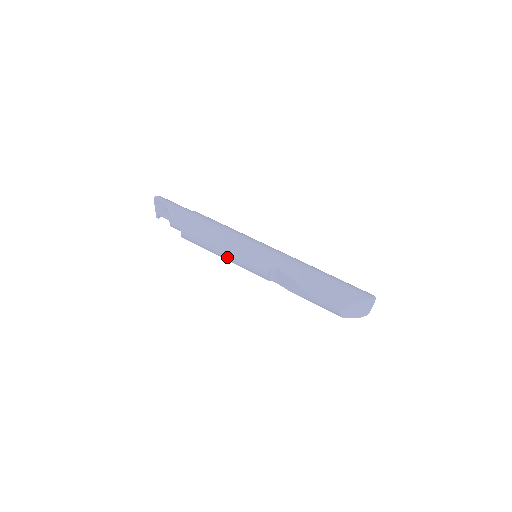
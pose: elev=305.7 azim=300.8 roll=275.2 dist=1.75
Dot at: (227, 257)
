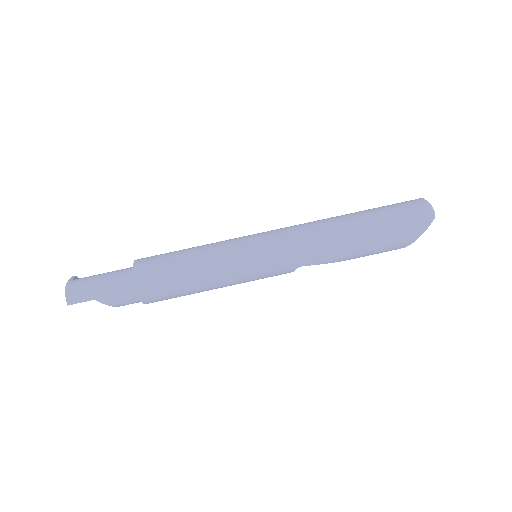
Dot at: occluded
